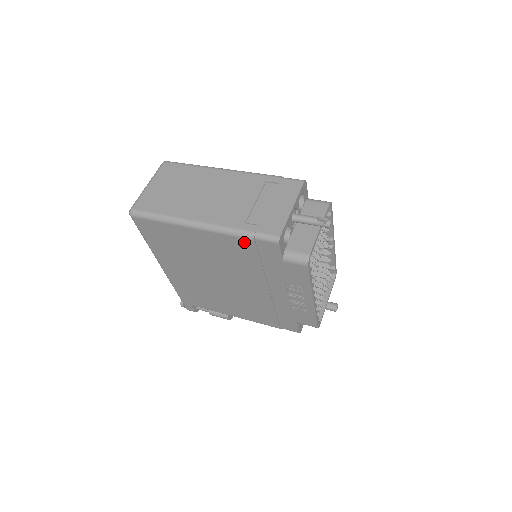
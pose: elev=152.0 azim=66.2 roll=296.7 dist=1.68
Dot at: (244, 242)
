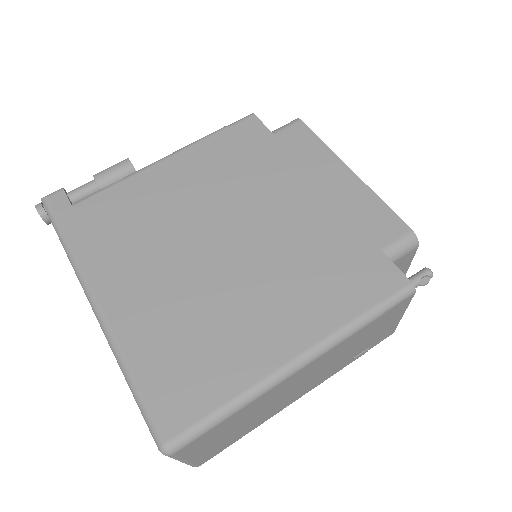
Dot at: occluded
